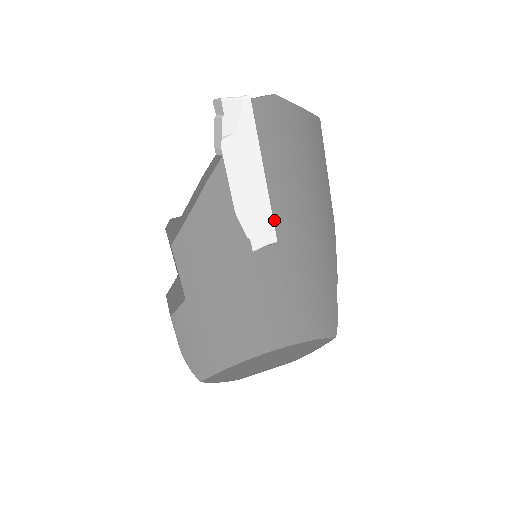
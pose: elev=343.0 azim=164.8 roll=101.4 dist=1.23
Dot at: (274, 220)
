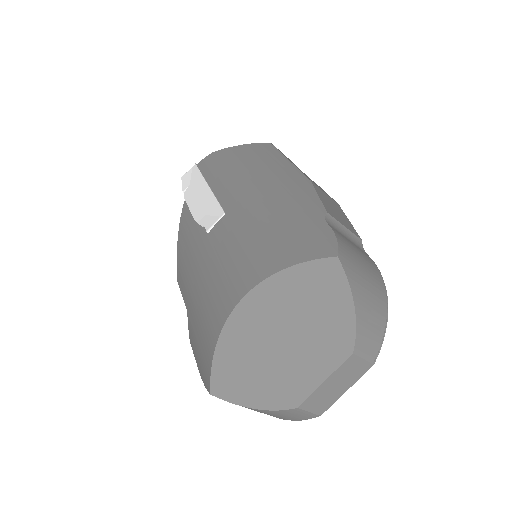
Dot at: (221, 204)
